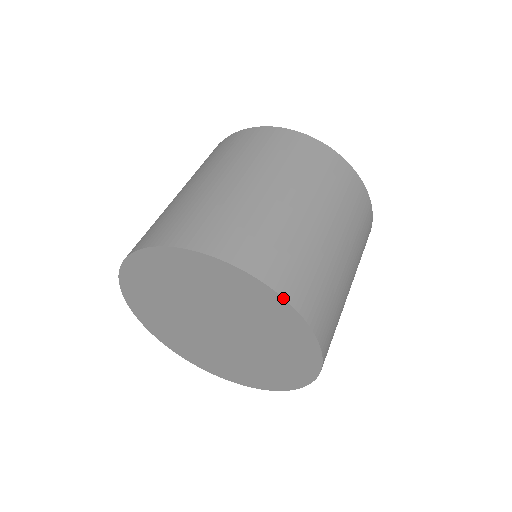
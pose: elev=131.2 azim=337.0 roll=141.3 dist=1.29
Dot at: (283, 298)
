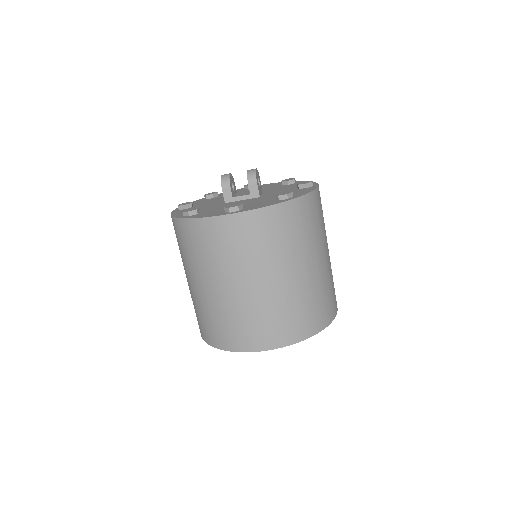
Dot at: (260, 351)
